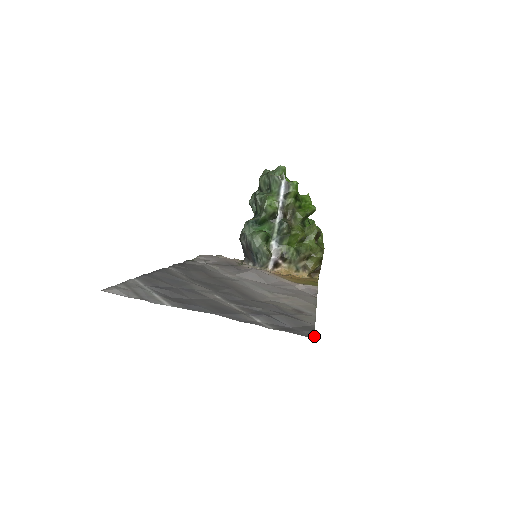
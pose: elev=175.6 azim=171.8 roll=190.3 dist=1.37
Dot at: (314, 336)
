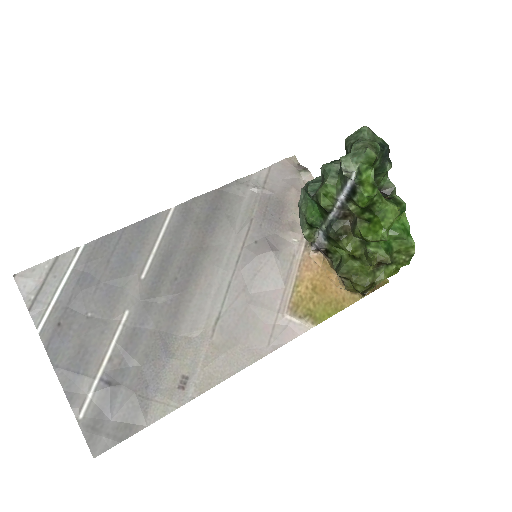
Dot at: (101, 453)
